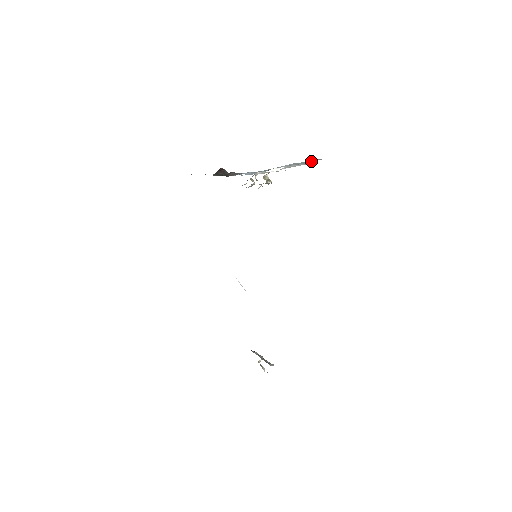
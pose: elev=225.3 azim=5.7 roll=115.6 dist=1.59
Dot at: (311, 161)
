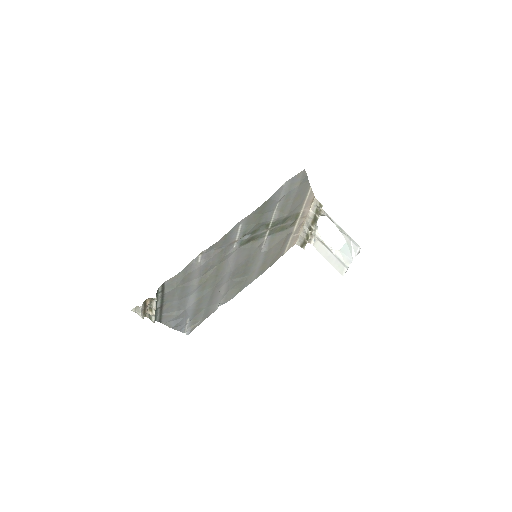
Dot at: (353, 246)
